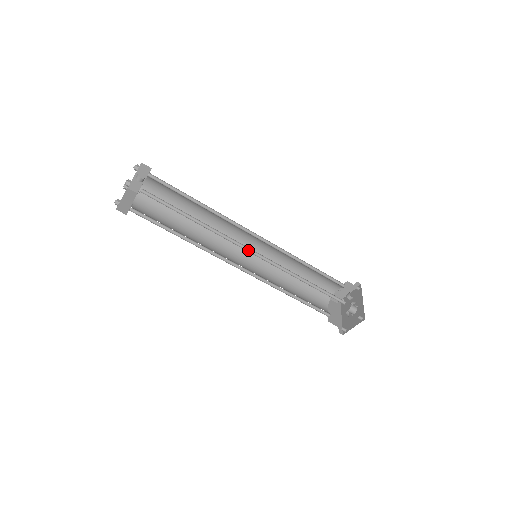
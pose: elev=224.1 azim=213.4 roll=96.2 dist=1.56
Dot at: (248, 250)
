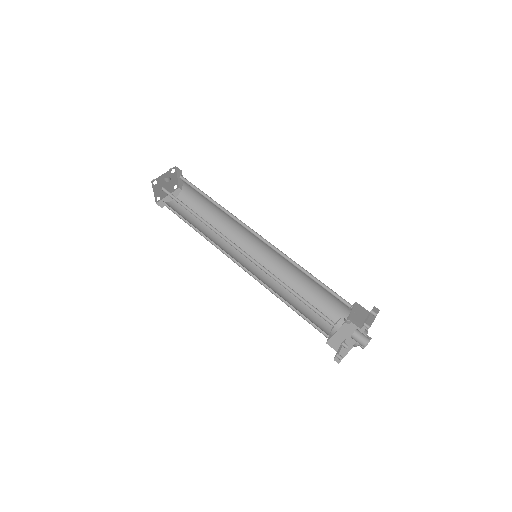
Dot at: (237, 247)
